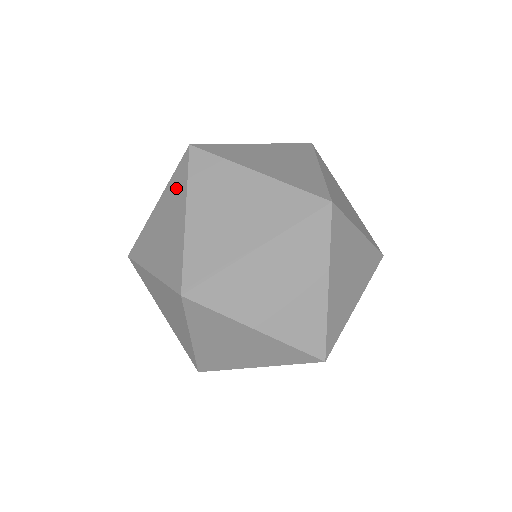
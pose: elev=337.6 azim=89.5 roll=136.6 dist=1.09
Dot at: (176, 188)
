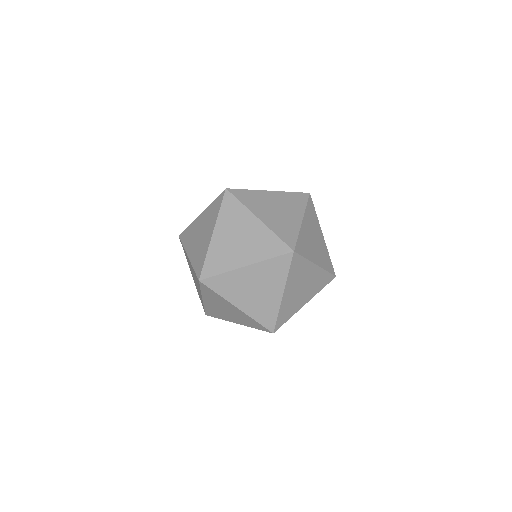
Dot at: (212, 212)
